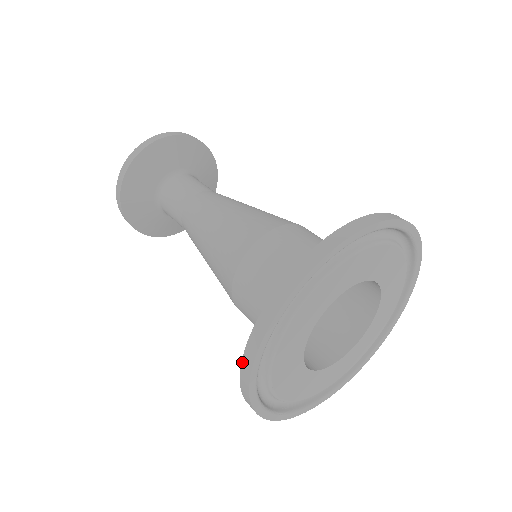
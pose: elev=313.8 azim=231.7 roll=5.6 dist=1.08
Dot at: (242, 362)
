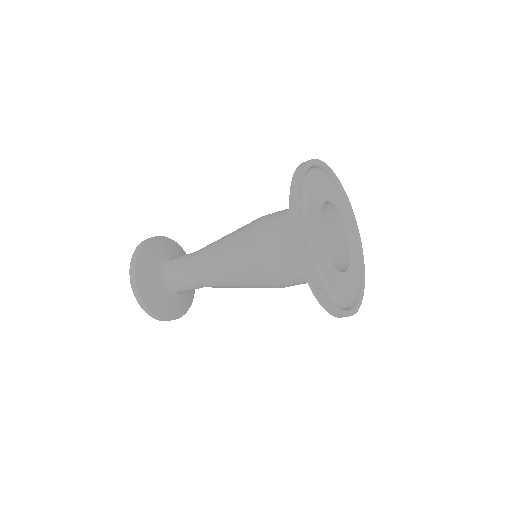
Dot at: (290, 202)
